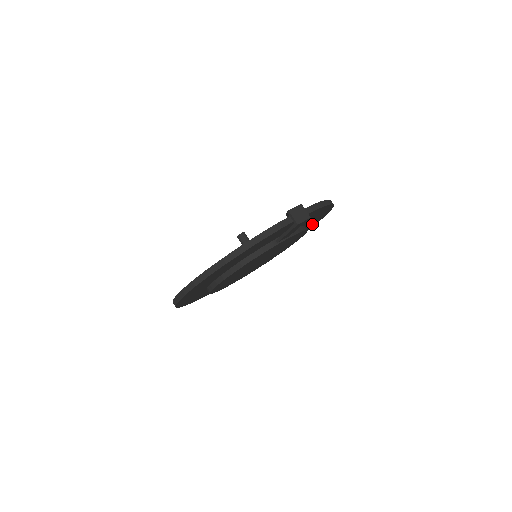
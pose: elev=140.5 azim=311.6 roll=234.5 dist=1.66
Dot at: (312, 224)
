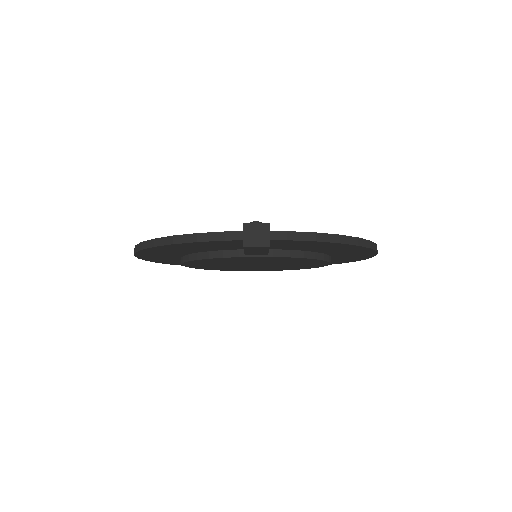
Dot at: (356, 255)
